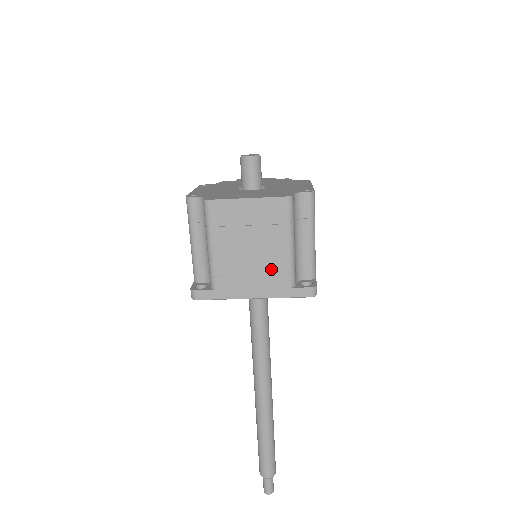
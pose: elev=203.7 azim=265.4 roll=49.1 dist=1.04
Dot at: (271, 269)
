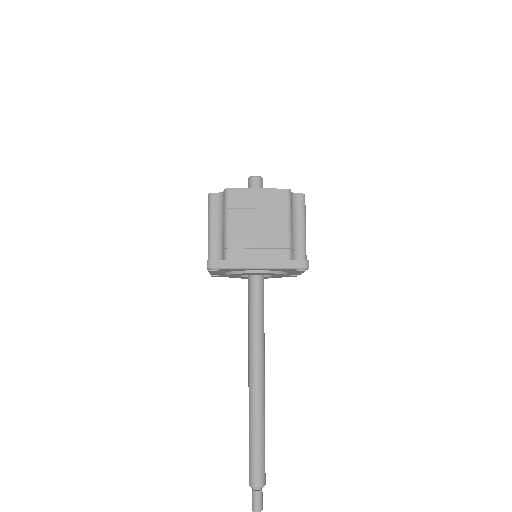
Dot at: (274, 244)
